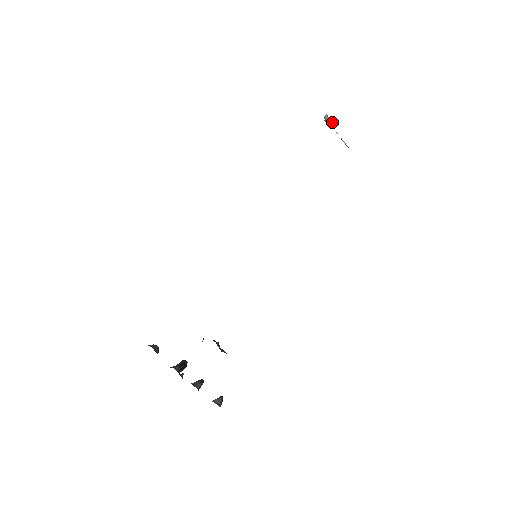
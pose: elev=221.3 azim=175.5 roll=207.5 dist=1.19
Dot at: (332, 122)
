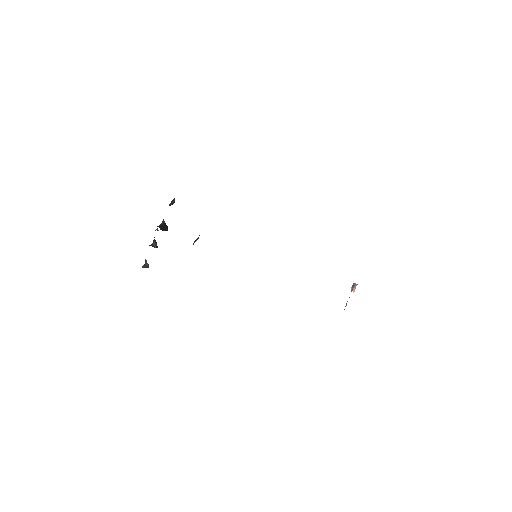
Dot at: (354, 291)
